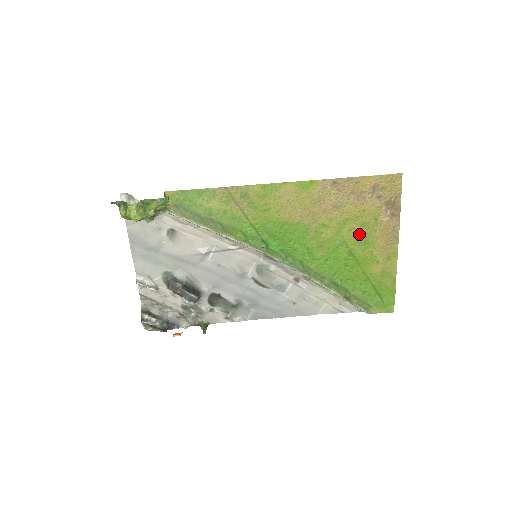
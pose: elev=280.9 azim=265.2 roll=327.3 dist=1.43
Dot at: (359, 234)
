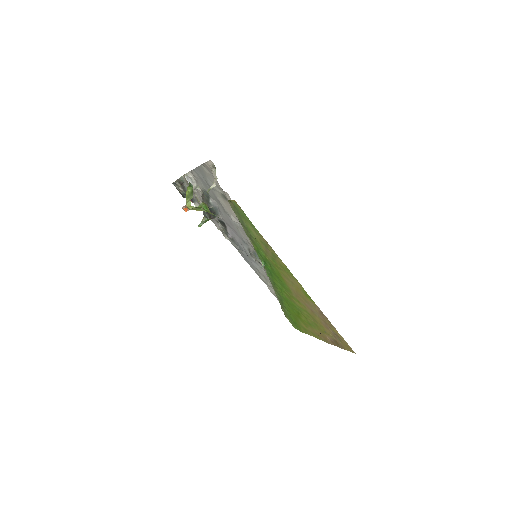
Dot at: (311, 320)
